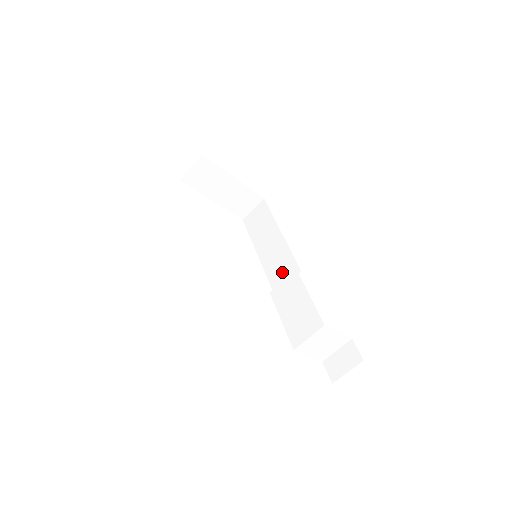
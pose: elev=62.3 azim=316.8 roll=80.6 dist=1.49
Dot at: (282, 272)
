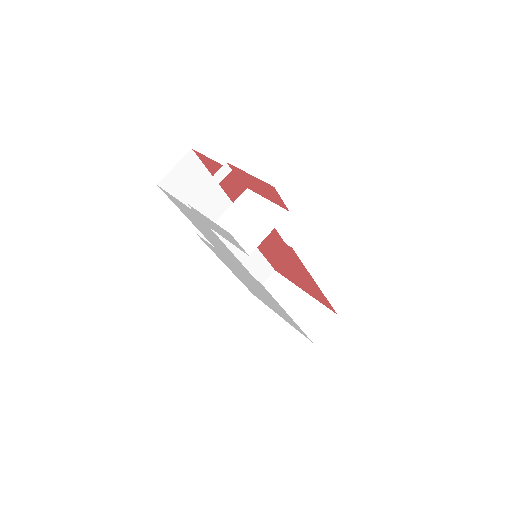
Dot at: occluded
